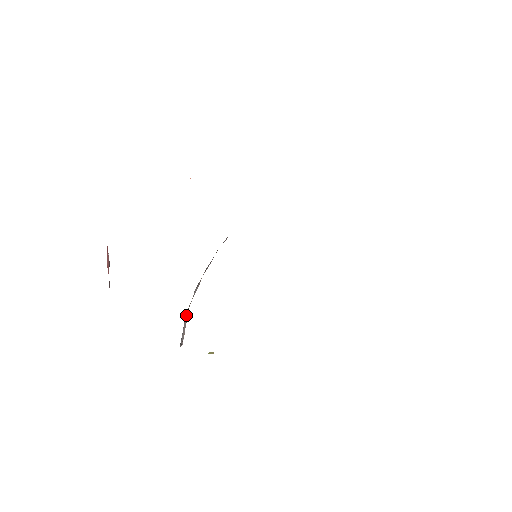
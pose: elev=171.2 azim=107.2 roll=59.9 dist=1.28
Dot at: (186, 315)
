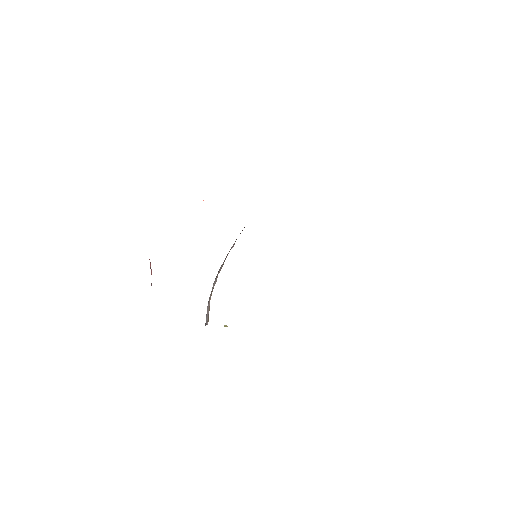
Dot at: (208, 303)
